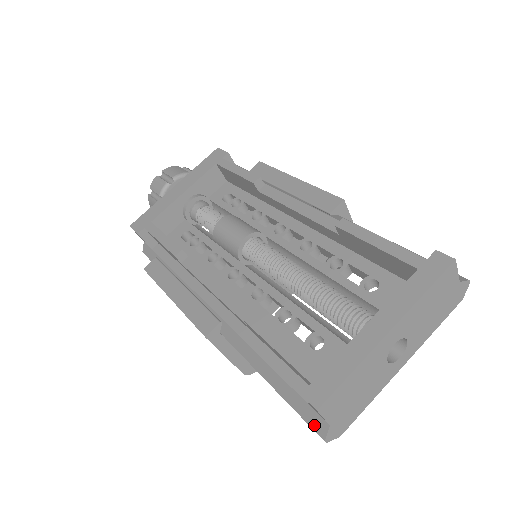
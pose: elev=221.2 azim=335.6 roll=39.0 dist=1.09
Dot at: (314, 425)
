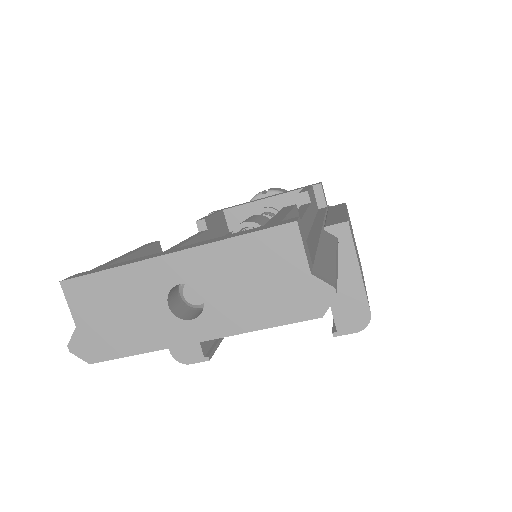
Dot at: occluded
